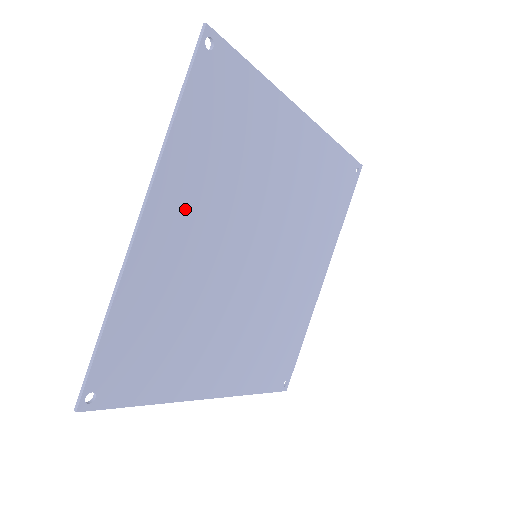
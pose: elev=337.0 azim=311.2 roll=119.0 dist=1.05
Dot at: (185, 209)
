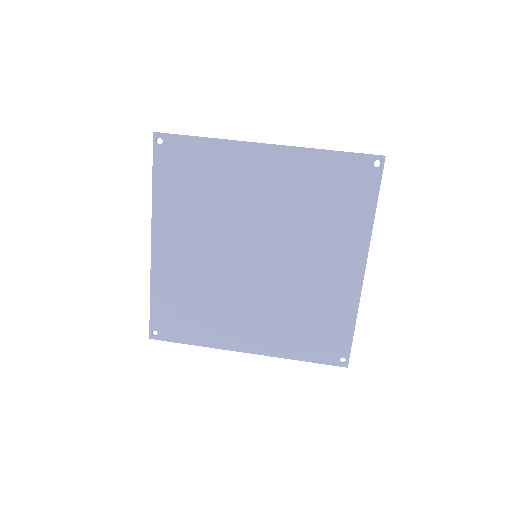
Dot at: (178, 234)
